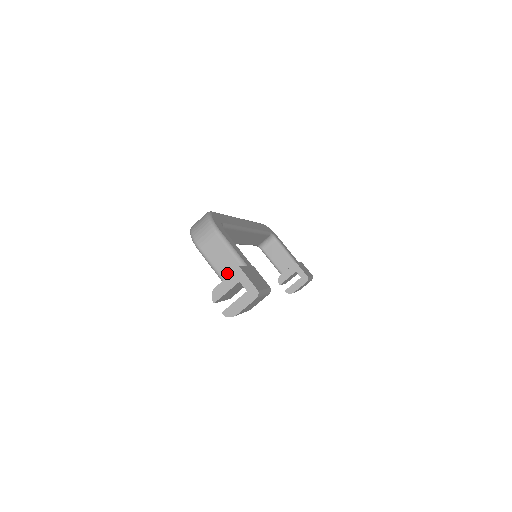
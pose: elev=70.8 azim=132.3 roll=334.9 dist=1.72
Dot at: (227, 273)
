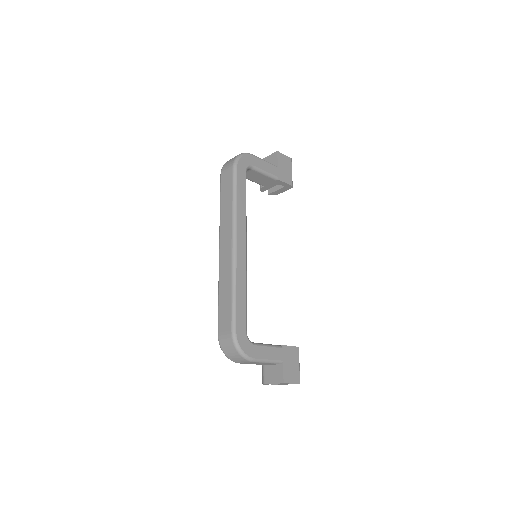
Dot at: occluded
